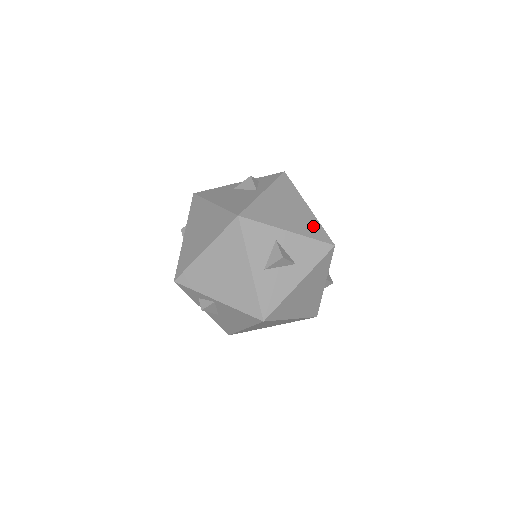
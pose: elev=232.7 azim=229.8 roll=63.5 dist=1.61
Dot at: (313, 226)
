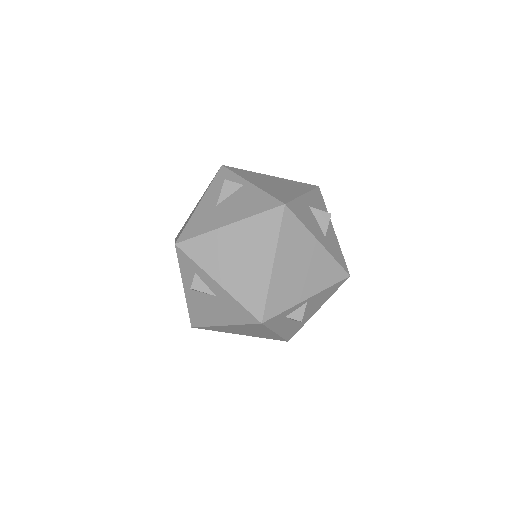
Dot at: occluded
